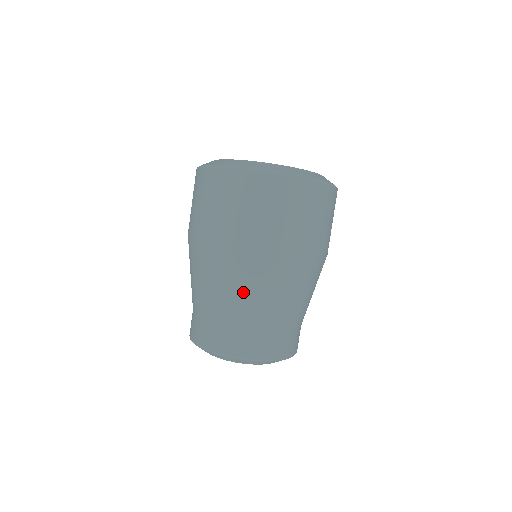
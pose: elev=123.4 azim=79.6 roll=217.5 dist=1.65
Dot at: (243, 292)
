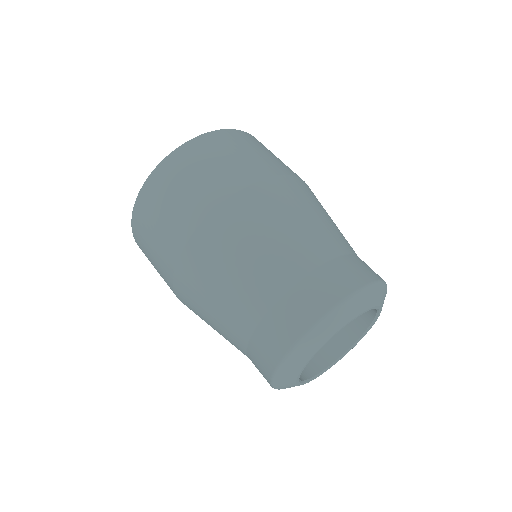
Dot at: (288, 227)
